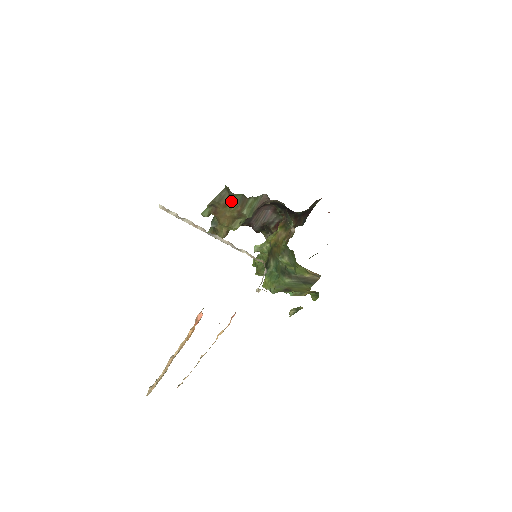
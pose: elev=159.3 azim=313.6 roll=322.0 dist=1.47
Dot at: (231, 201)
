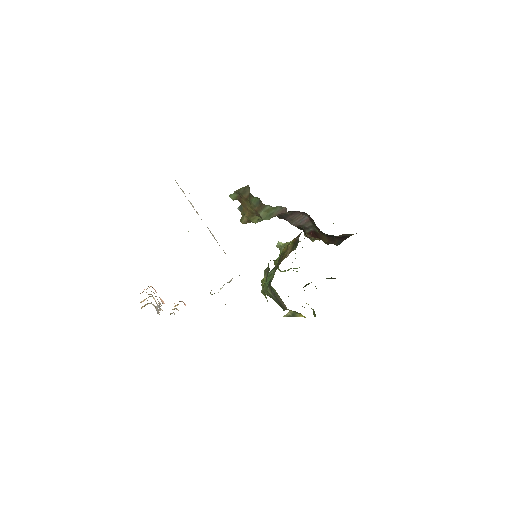
Dot at: (250, 199)
